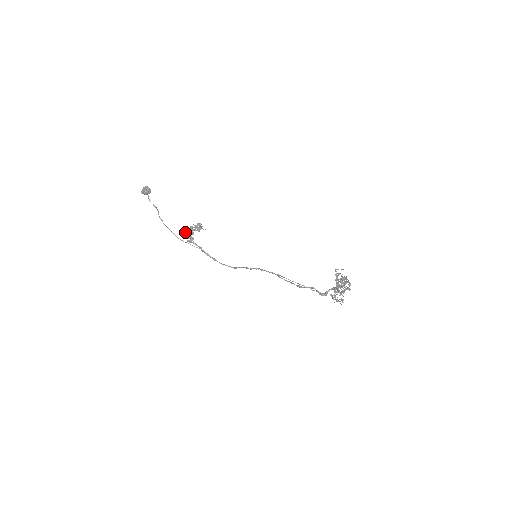
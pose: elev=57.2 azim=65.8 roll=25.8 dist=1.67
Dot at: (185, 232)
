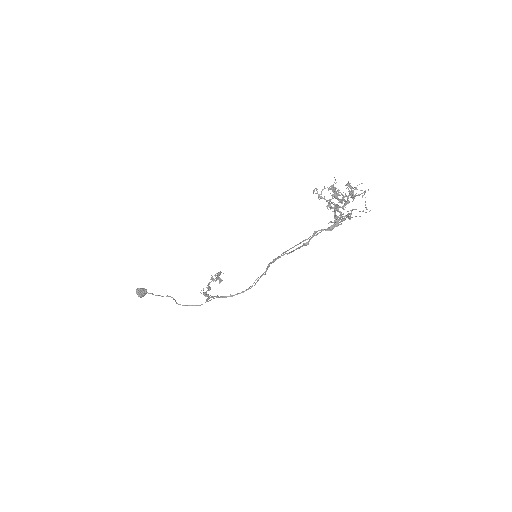
Dot at: occluded
